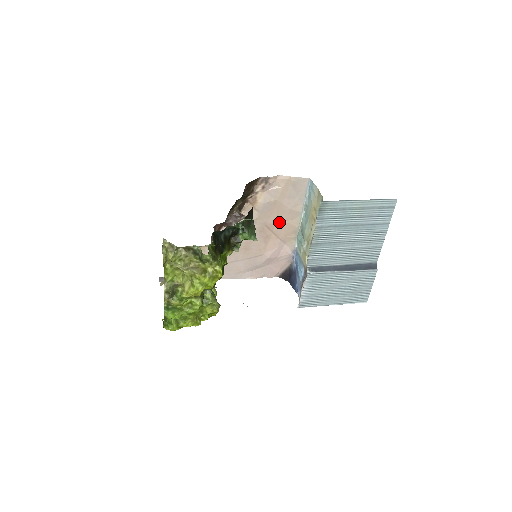
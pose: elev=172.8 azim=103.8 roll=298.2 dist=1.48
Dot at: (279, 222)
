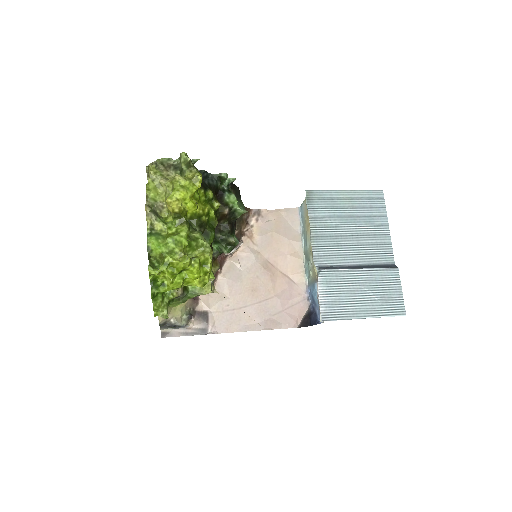
Dot at: (282, 256)
